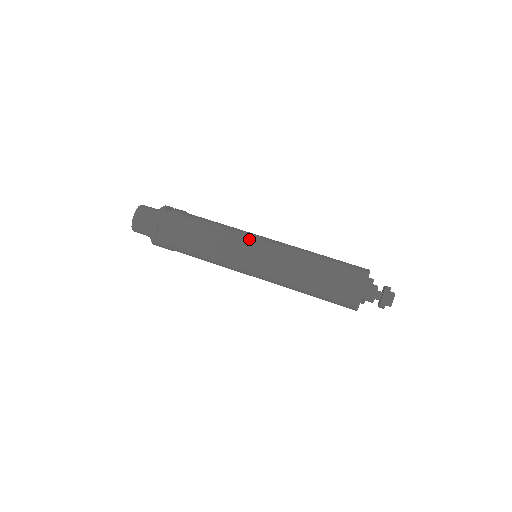
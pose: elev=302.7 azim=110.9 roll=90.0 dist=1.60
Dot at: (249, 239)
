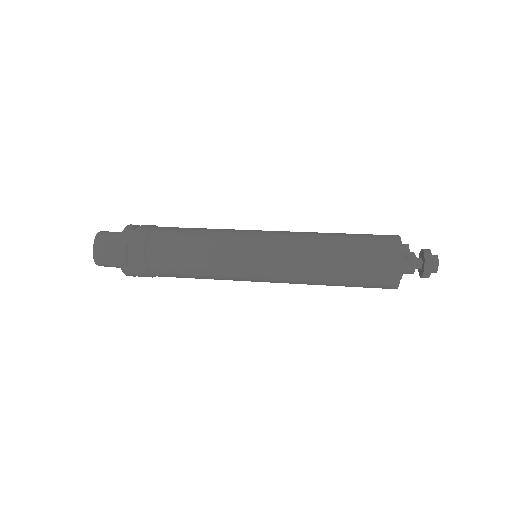
Dot at: (243, 237)
